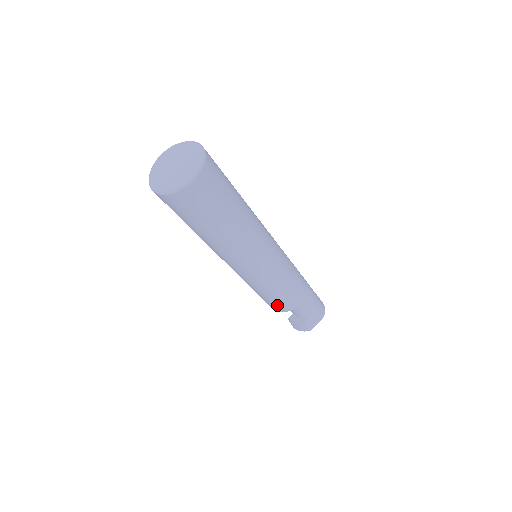
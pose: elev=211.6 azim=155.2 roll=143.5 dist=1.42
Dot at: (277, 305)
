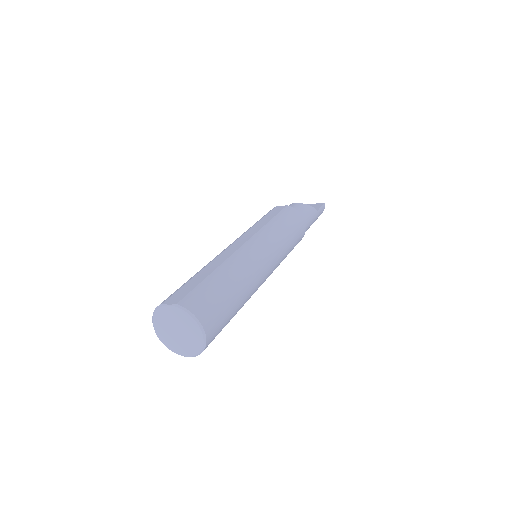
Dot at: occluded
